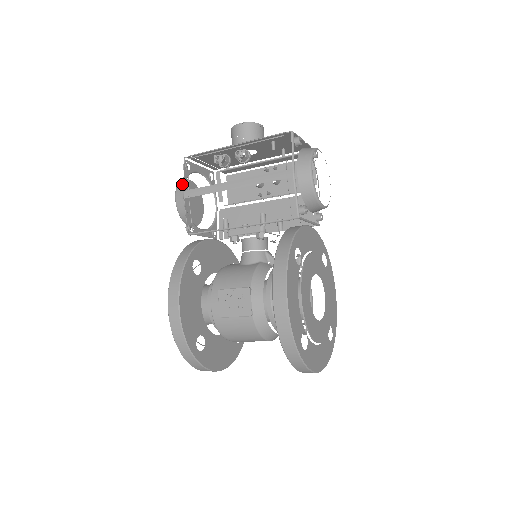
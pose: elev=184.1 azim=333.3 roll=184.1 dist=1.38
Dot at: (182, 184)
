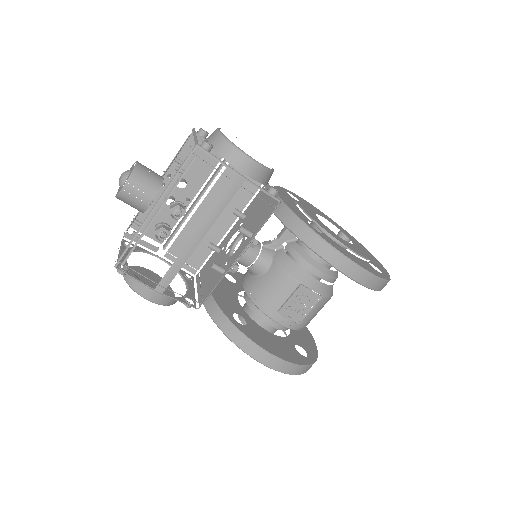
Dot at: (140, 286)
